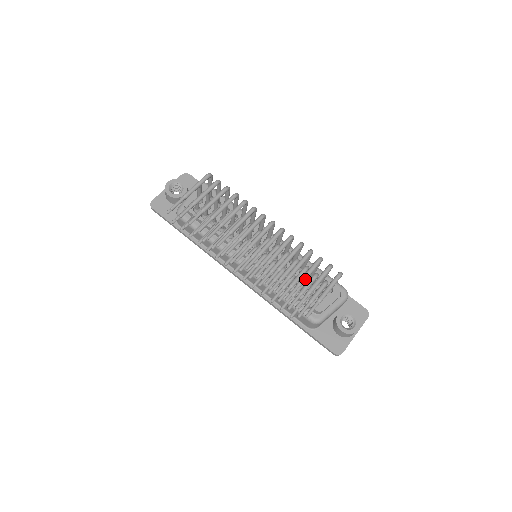
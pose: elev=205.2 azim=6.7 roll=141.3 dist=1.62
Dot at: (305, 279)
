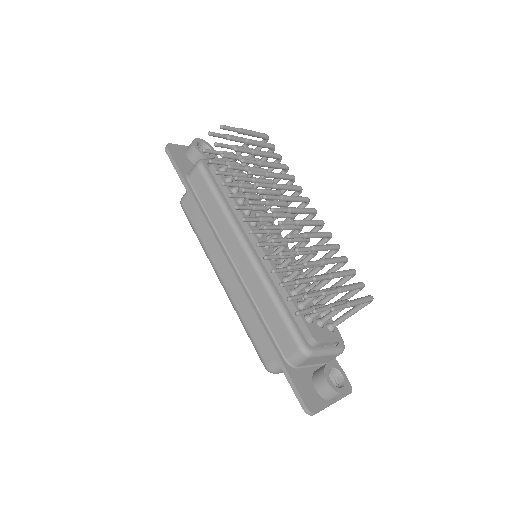
Dot at: (338, 275)
